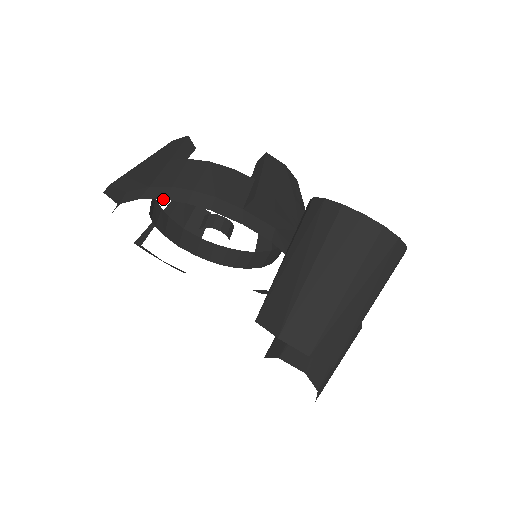
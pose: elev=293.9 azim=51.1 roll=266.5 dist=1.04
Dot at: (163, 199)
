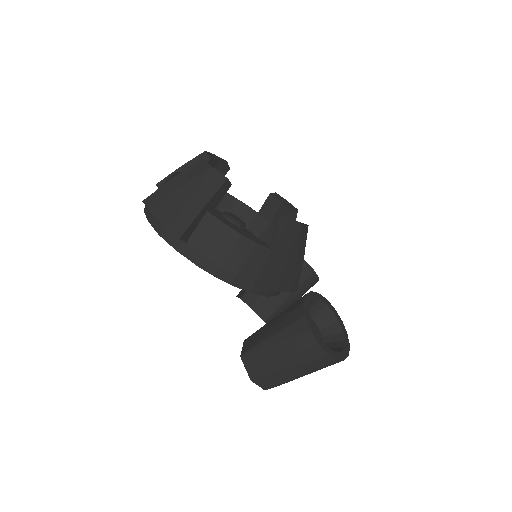
Dot at: (196, 265)
